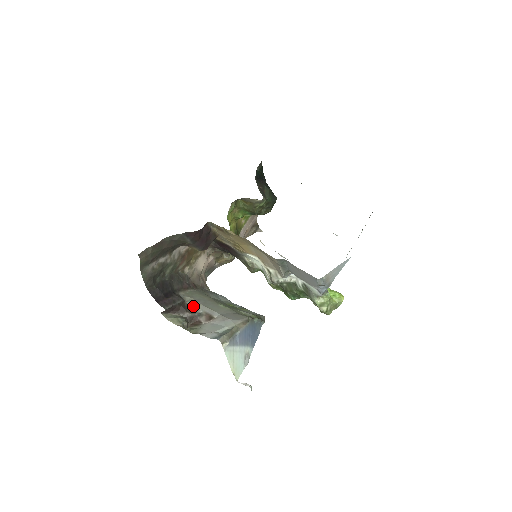
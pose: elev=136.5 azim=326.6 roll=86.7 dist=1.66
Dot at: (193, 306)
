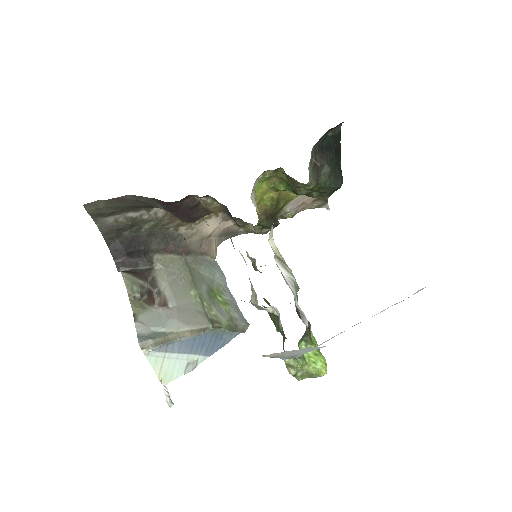
Dot at: (158, 279)
